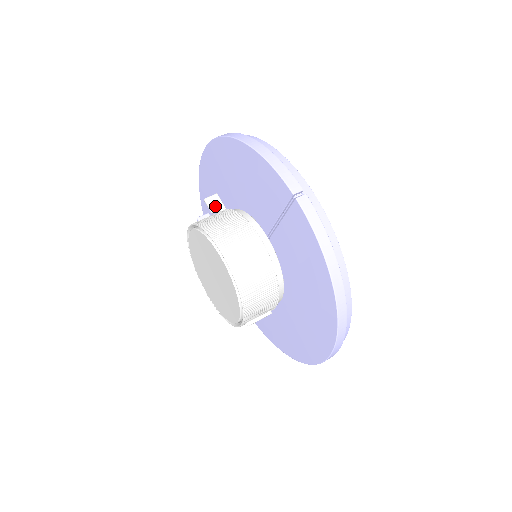
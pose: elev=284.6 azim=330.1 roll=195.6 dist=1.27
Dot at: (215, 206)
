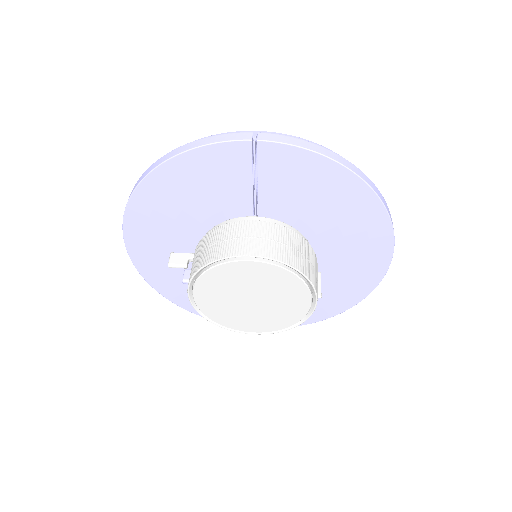
Dot at: (182, 260)
